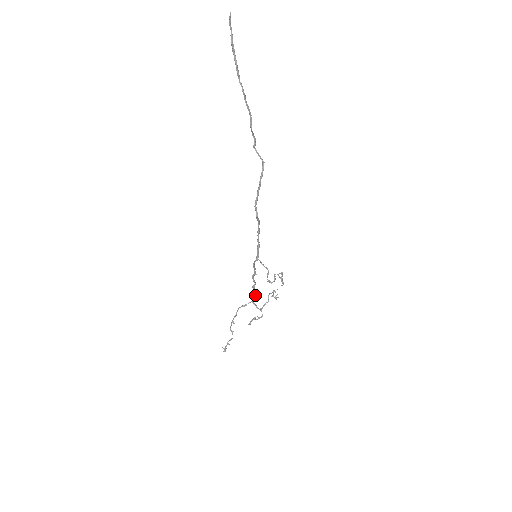
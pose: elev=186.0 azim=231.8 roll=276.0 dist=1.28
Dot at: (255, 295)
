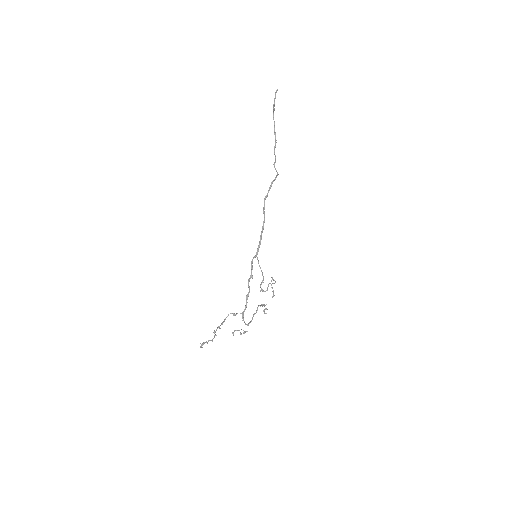
Dot at: (246, 306)
